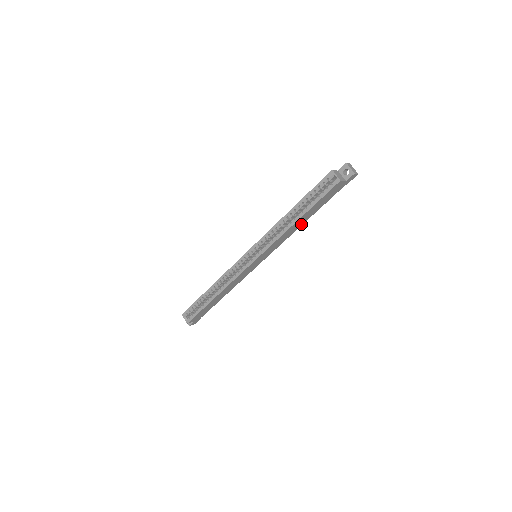
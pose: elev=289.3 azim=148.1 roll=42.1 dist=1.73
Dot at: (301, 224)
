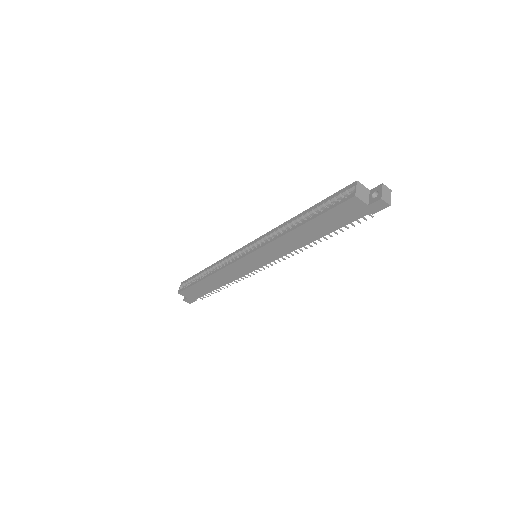
Dot at: (308, 241)
